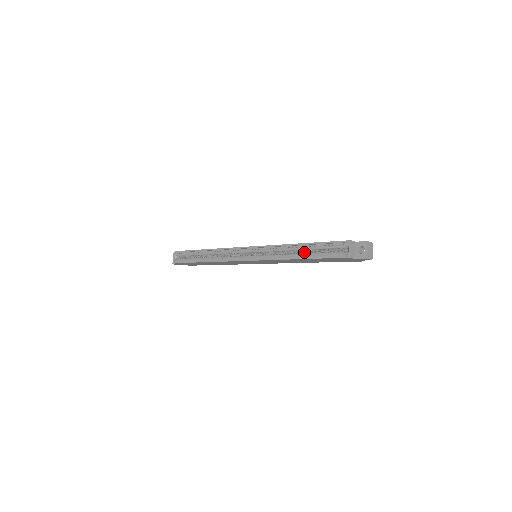
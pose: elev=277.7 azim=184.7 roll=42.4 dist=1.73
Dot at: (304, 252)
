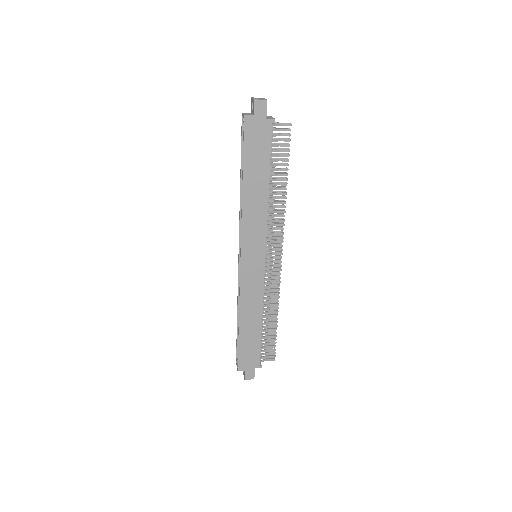
Dot at: occluded
